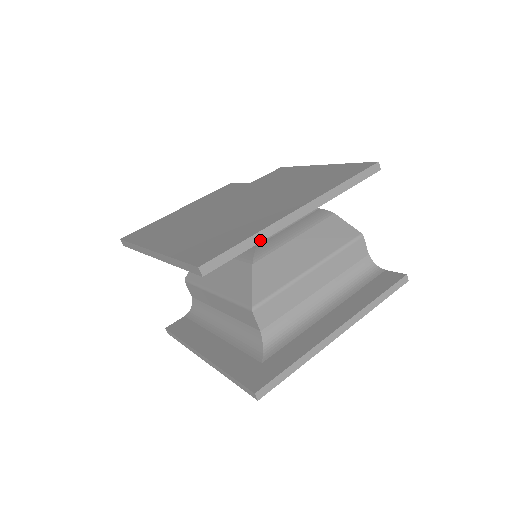
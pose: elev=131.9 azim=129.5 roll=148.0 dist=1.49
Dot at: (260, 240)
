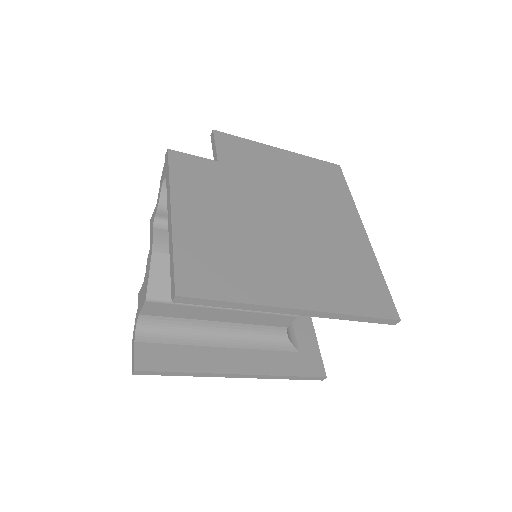
Dot at: occluded
